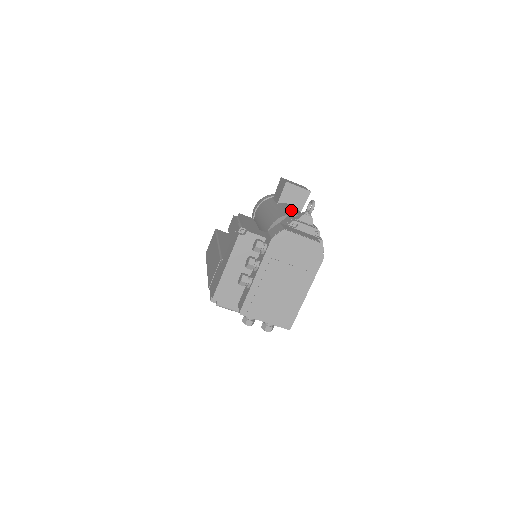
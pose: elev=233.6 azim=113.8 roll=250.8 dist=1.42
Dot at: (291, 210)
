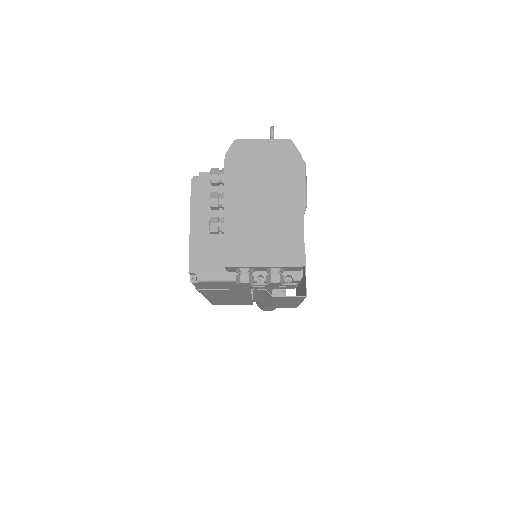
Dot at: occluded
